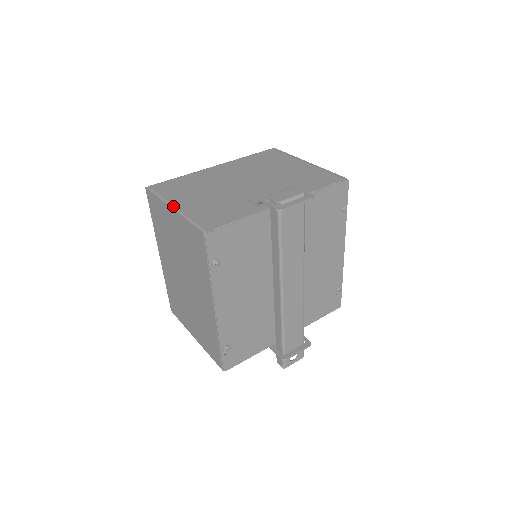
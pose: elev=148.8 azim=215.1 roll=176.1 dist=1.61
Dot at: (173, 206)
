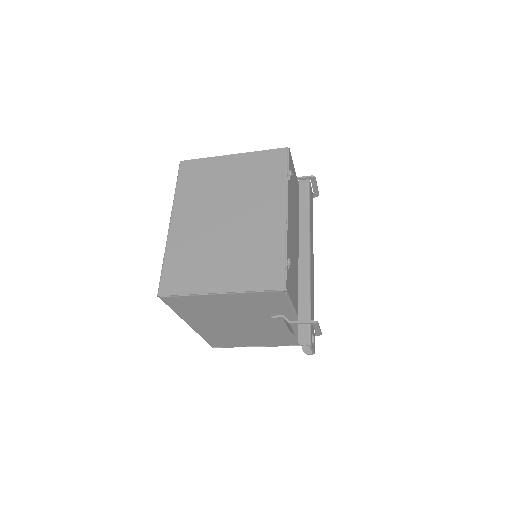
Dot at: (231, 156)
